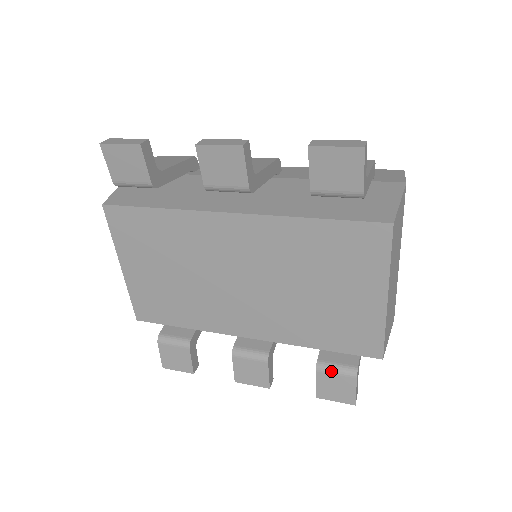
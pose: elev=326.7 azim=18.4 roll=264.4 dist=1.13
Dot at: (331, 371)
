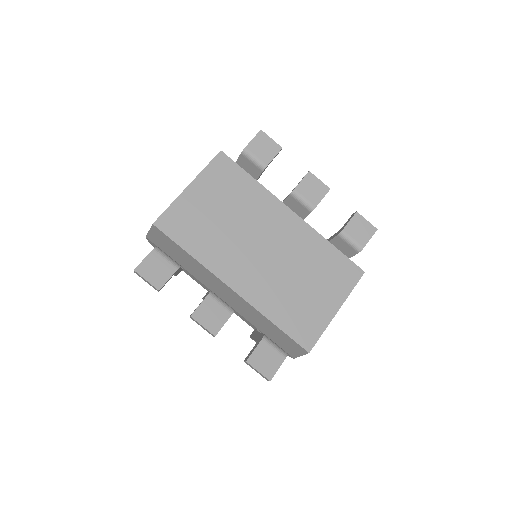
Dot at: (272, 344)
